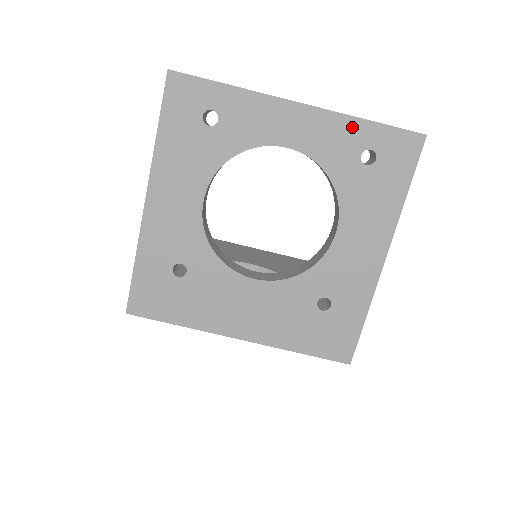
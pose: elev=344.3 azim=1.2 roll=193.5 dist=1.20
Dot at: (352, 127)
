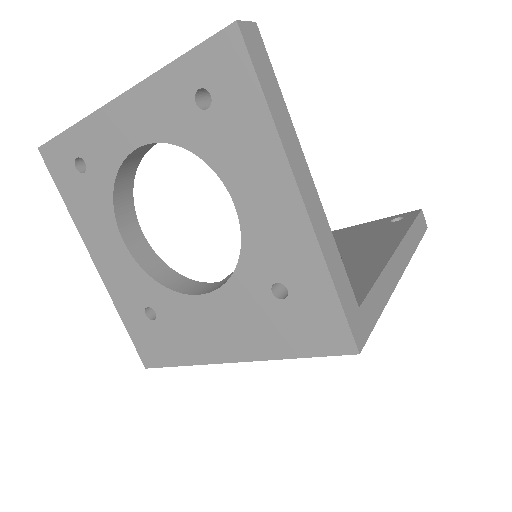
Dot at: (168, 81)
